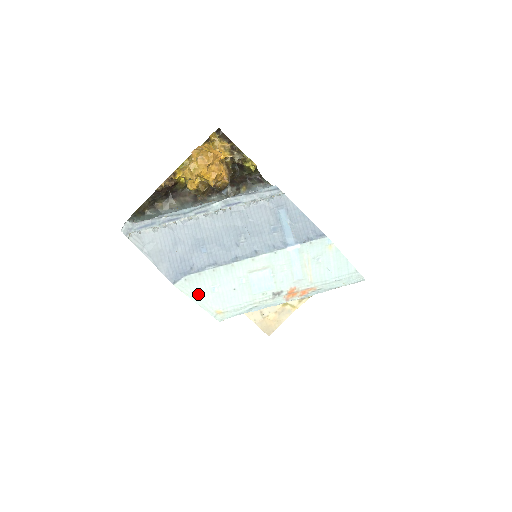
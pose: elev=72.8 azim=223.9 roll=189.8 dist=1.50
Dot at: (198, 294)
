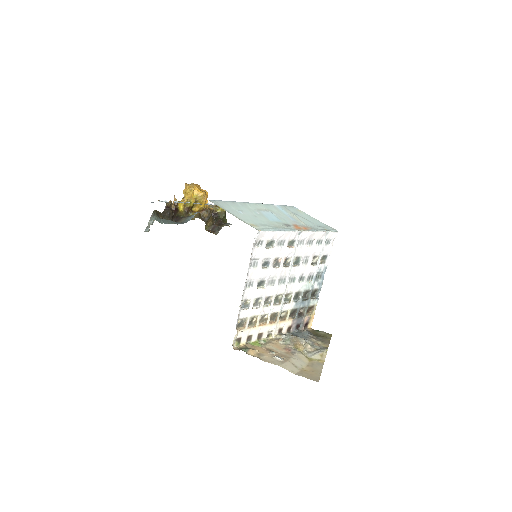
Dot at: (230, 211)
